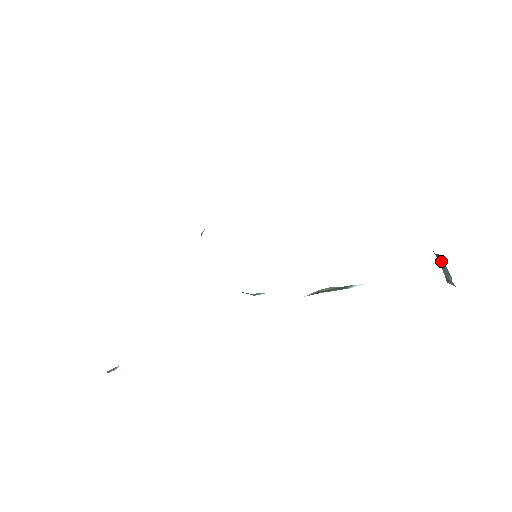
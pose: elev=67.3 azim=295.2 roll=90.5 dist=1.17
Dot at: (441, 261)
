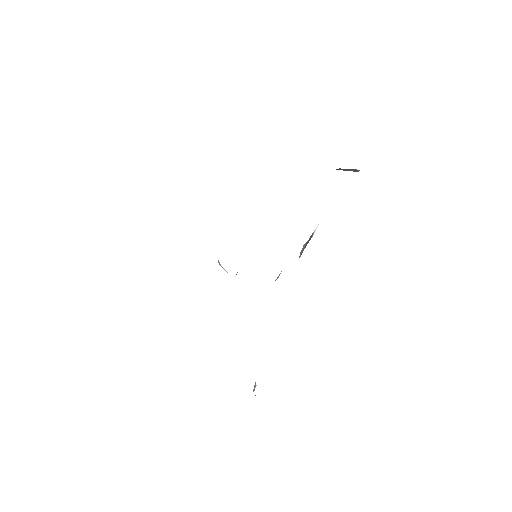
Dot at: occluded
